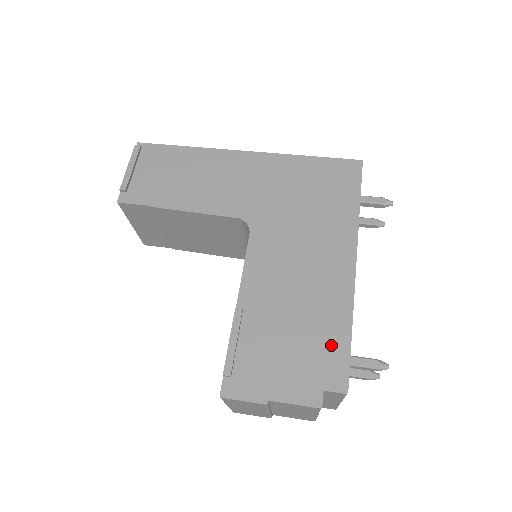
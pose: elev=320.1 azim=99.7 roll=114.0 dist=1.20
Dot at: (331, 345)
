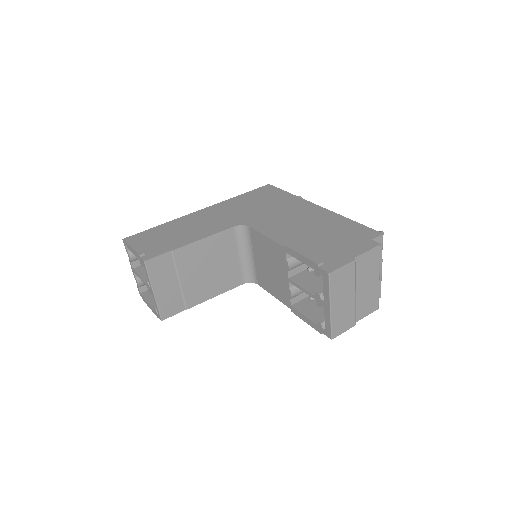
Dot at: (351, 228)
